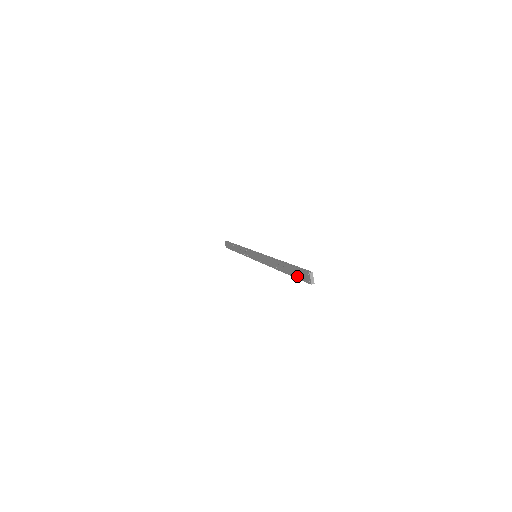
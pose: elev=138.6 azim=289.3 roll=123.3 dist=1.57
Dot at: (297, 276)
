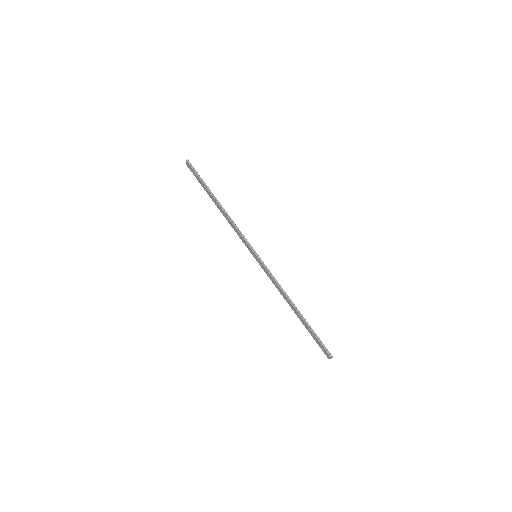
Dot at: (315, 340)
